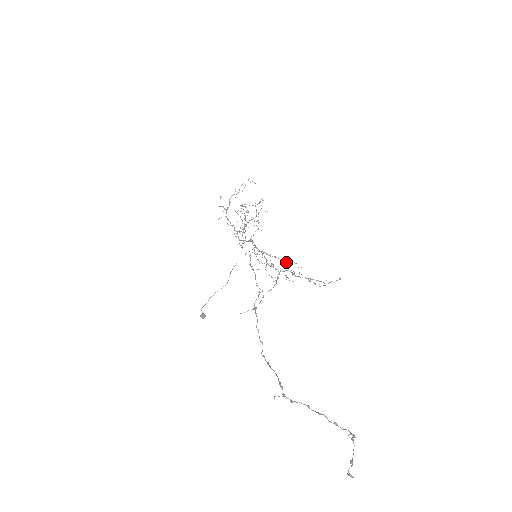
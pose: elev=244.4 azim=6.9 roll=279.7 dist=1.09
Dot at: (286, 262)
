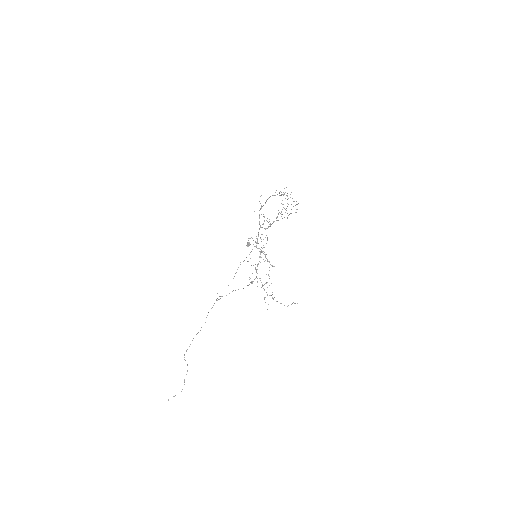
Dot at: occluded
